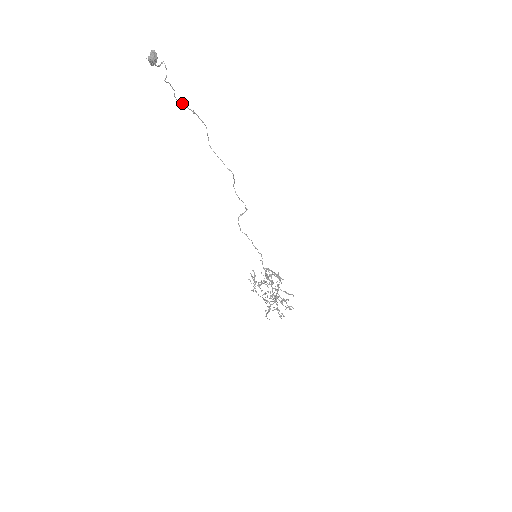
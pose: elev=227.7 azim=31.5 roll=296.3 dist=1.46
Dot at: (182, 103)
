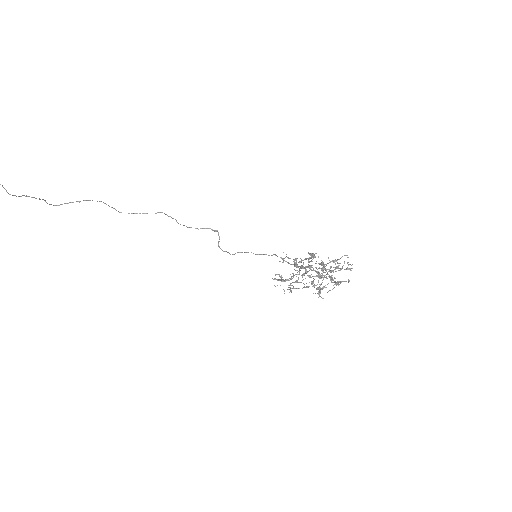
Dot at: occluded
